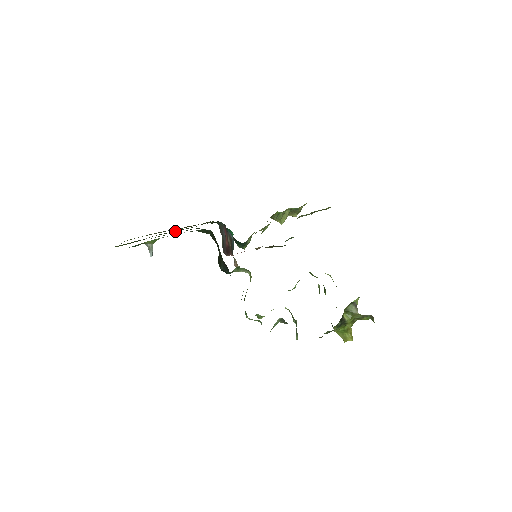
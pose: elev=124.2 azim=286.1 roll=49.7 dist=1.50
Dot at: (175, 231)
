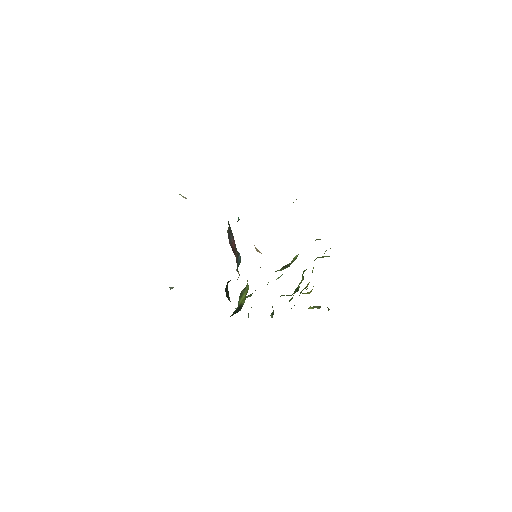
Dot at: occluded
